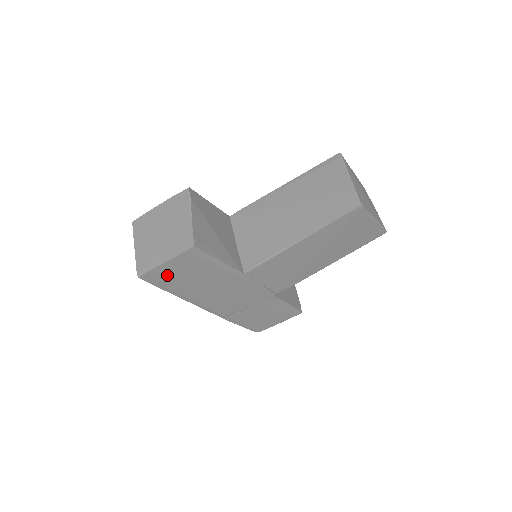
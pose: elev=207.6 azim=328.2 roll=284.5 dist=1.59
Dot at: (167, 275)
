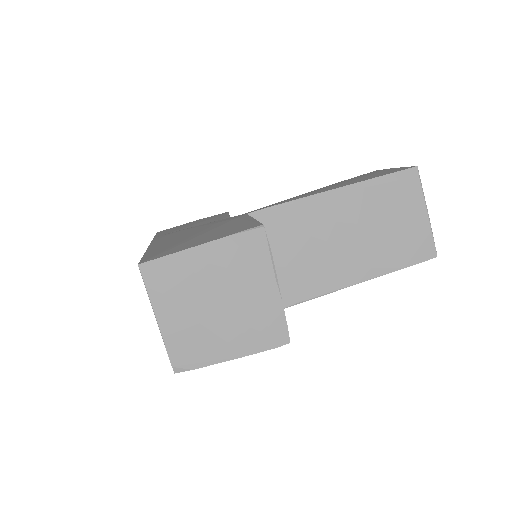
Dot at: occluded
